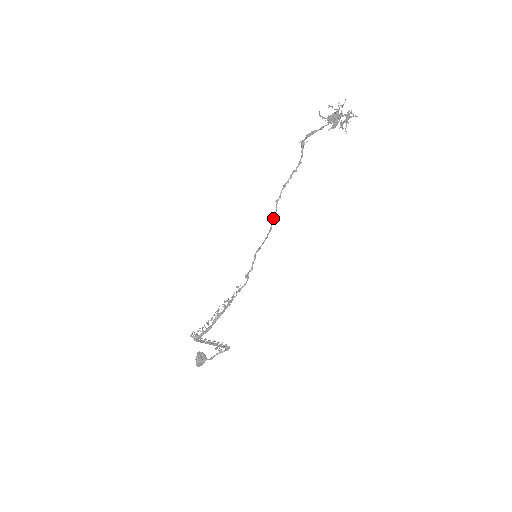
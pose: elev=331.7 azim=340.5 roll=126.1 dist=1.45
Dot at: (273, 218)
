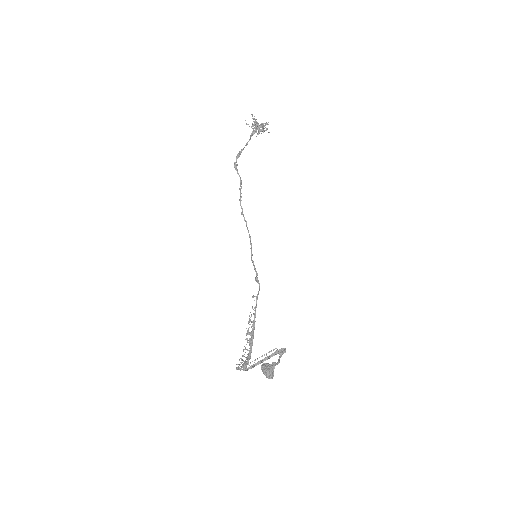
Dot at: occluded
